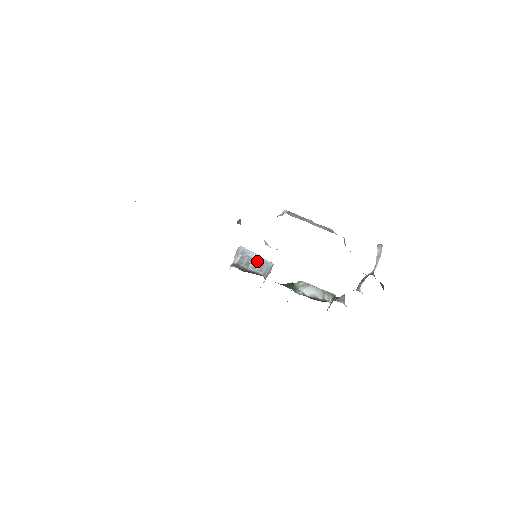
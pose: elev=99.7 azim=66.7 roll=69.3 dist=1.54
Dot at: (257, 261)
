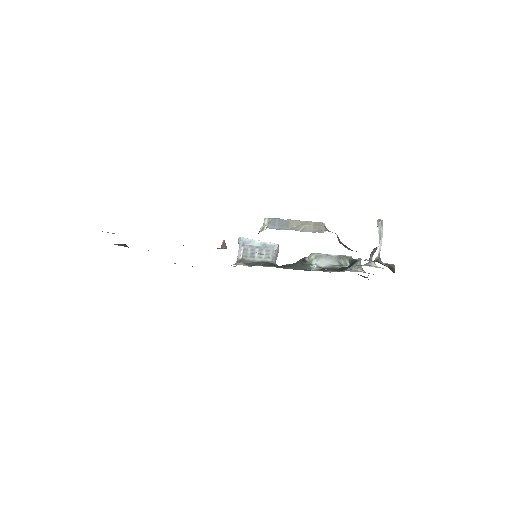
Dot at: (261, 248)
